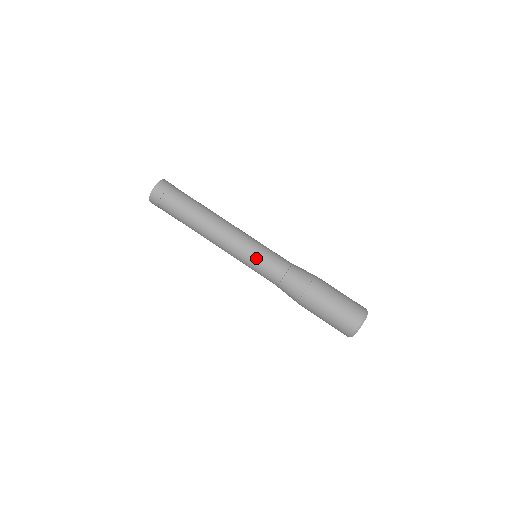
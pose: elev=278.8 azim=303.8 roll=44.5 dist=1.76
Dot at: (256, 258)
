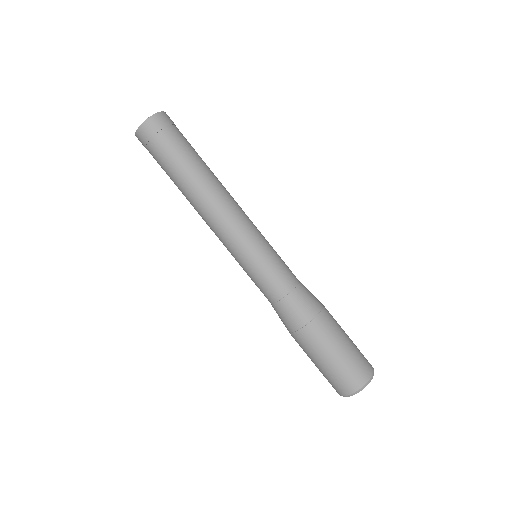
Dot at: (260, 258)
